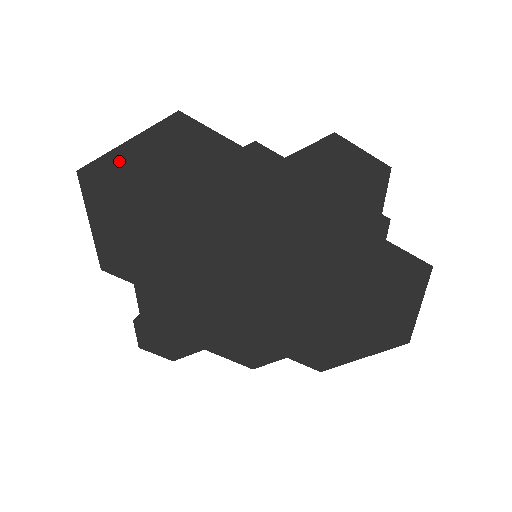
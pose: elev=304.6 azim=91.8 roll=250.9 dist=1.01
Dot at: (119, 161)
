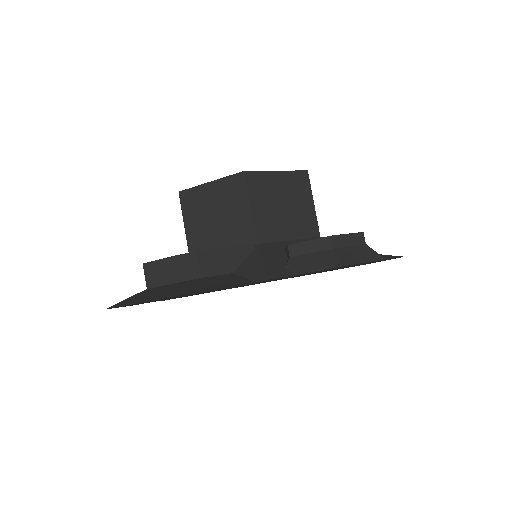
Dot at: occluded
